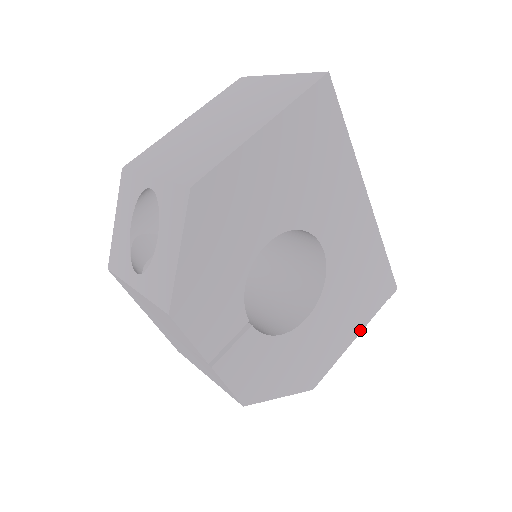
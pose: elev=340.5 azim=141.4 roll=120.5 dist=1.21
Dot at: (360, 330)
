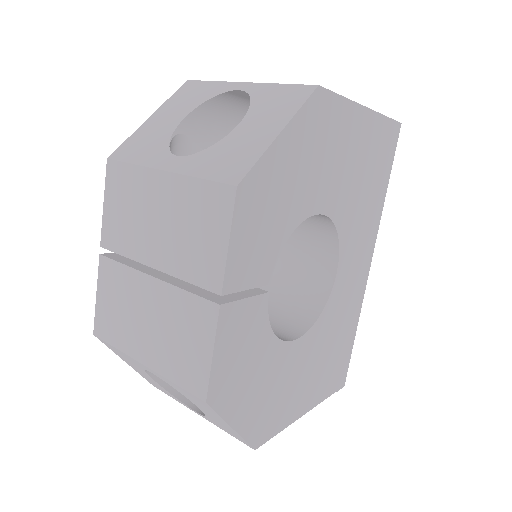
Dot at: (311, 407)
